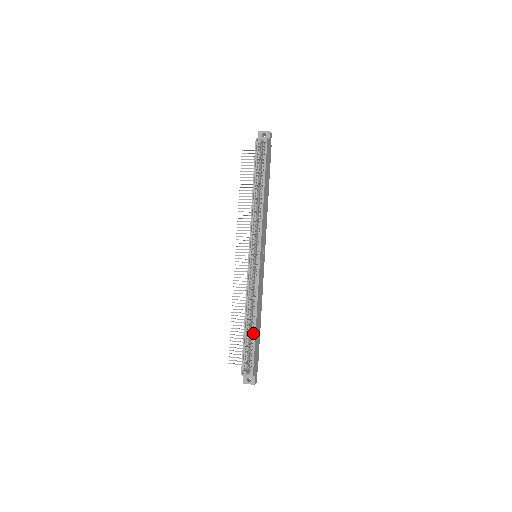
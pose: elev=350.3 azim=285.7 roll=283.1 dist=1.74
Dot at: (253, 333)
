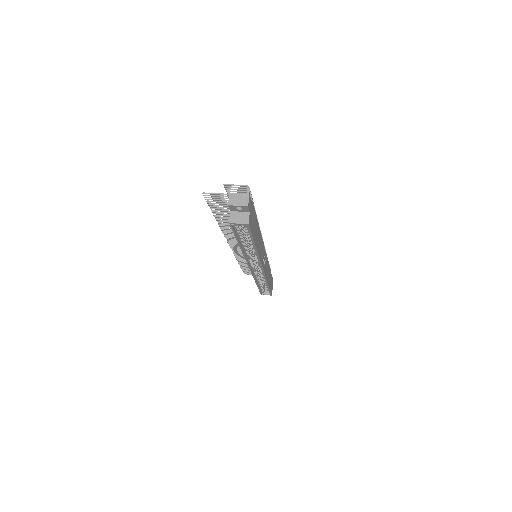
Dot at: occluded
